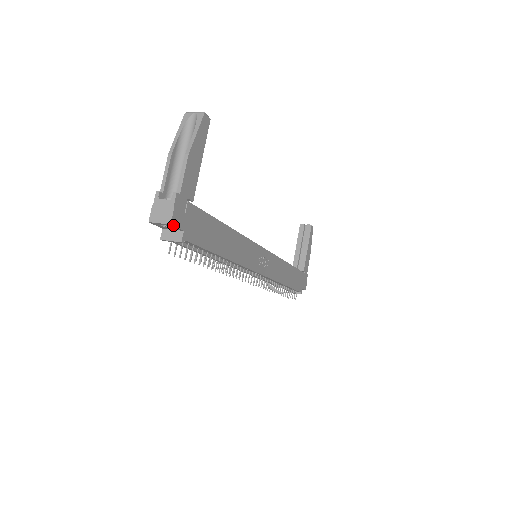
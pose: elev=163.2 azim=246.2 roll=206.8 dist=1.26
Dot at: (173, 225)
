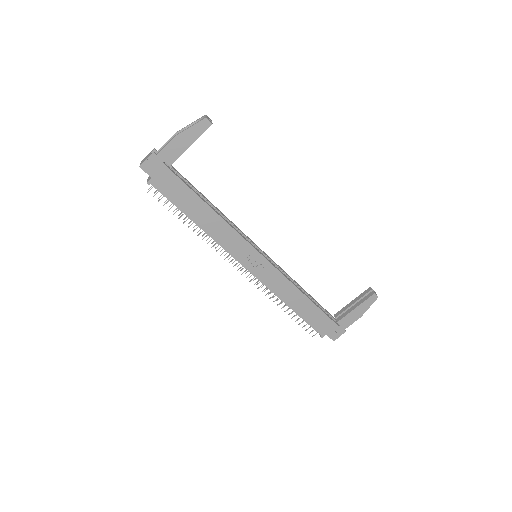
Dot at: (142, 169)
